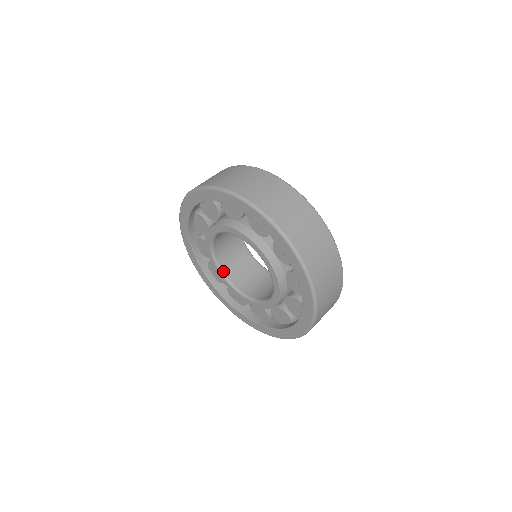
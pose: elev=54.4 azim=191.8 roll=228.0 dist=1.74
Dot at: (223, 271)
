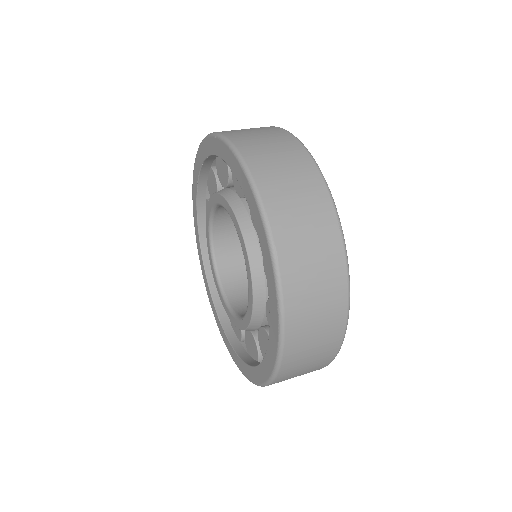
Dot at: (221, 280)
